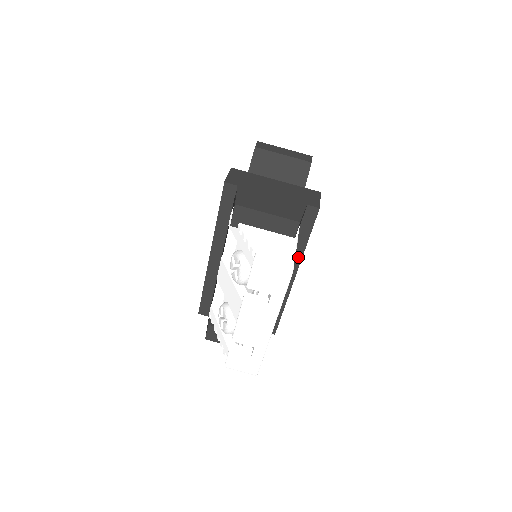
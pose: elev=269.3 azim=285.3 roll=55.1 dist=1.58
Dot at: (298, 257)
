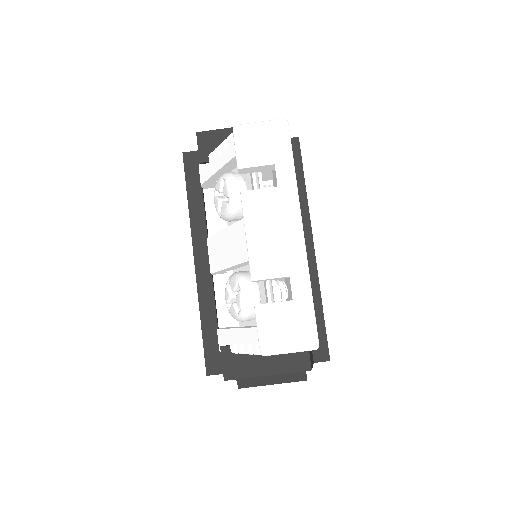
Dot at: (304, 212)
